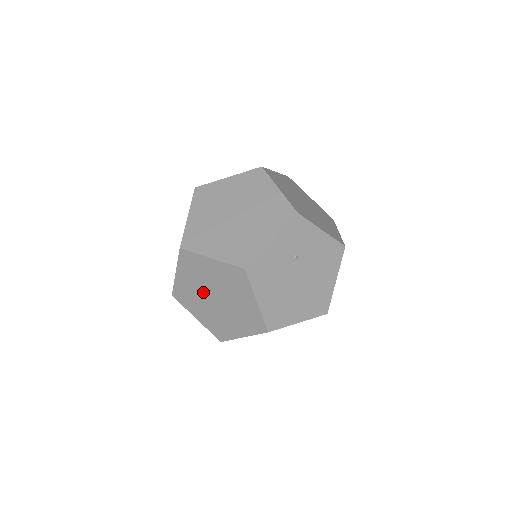
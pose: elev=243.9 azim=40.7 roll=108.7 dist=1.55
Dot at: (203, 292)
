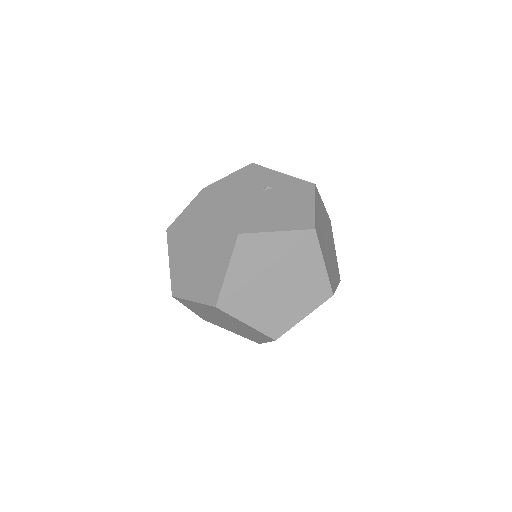
Dot at: (214, 316)
